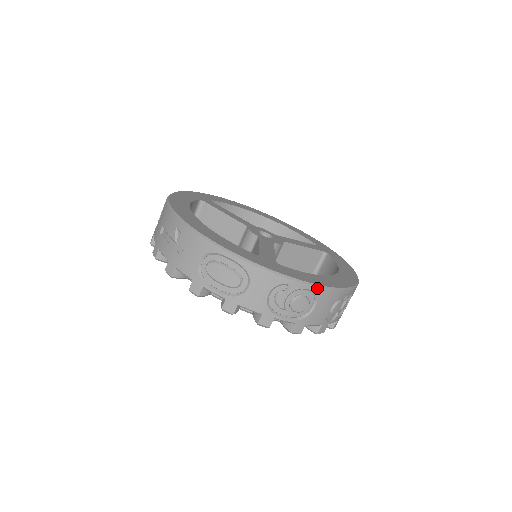
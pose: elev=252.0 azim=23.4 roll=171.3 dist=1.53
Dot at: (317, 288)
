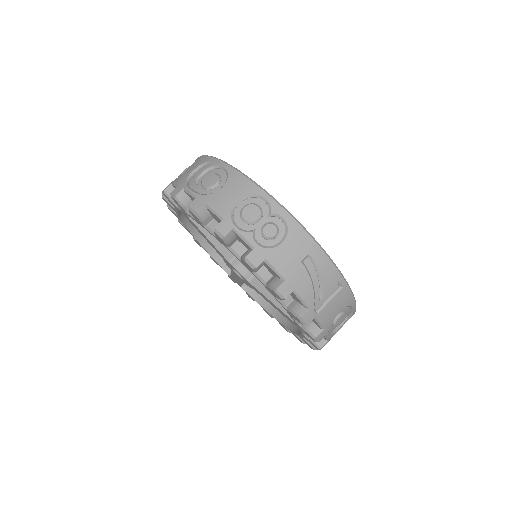
Dot at: (232, 168)
